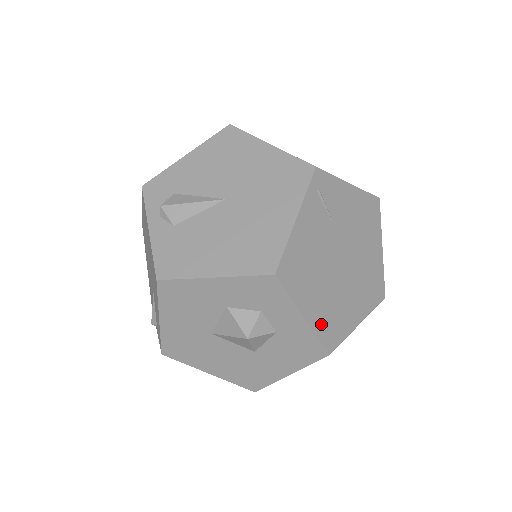
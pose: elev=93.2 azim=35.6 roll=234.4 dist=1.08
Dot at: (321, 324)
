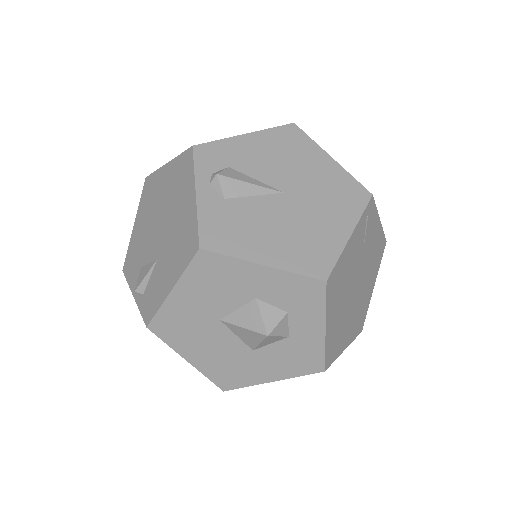
Dot at: (330, 340)
